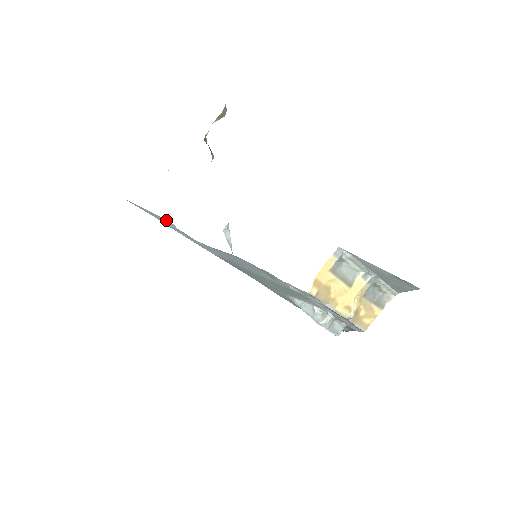
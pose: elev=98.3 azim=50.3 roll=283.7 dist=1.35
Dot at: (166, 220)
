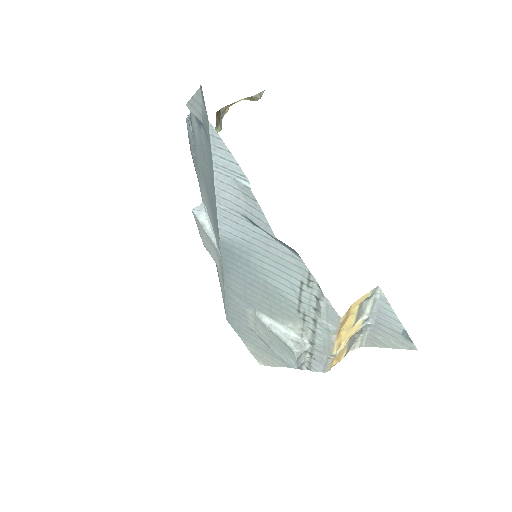
Dot at: (242, 172)
